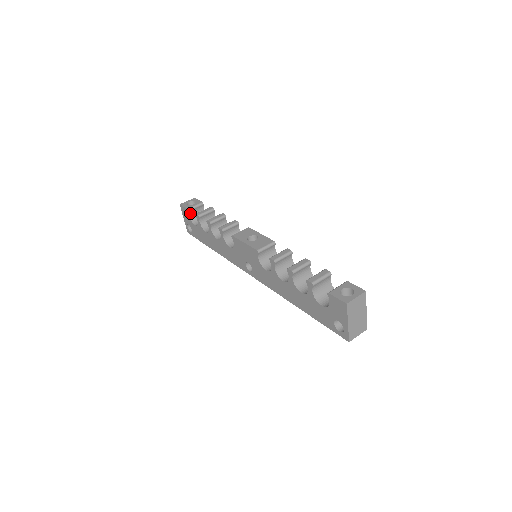
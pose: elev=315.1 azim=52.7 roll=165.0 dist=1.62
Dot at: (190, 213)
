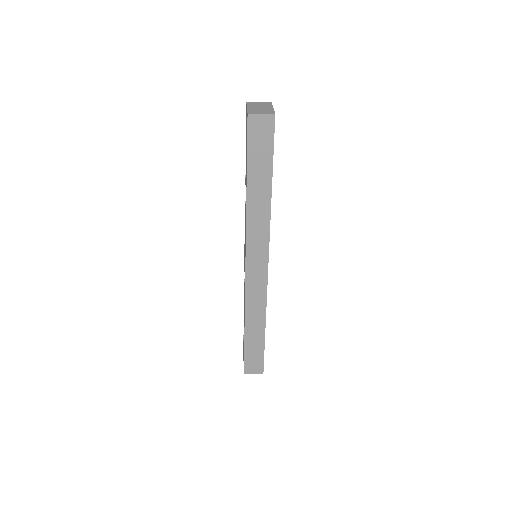
Dot at: occluded
